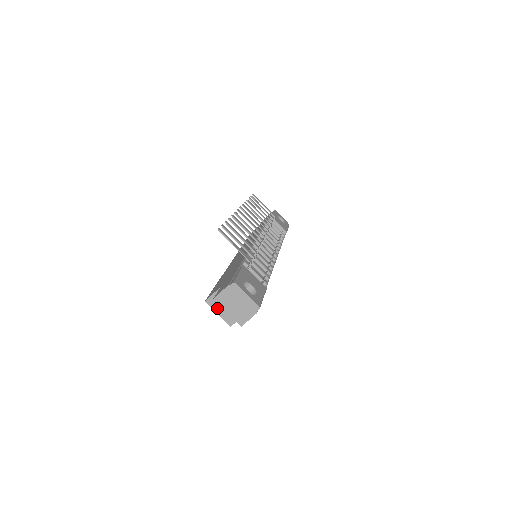
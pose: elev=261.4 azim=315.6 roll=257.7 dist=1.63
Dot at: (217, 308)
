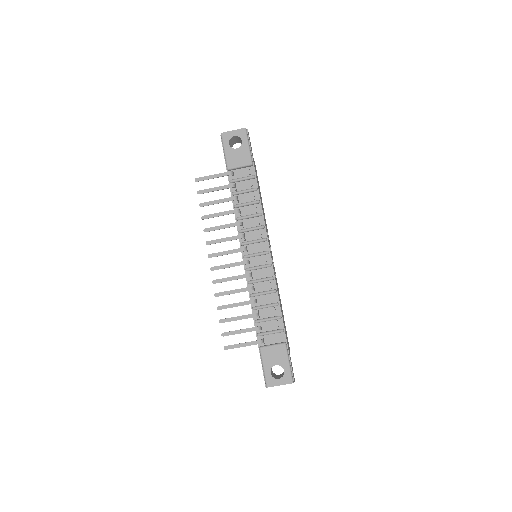
Dot at: occluded
